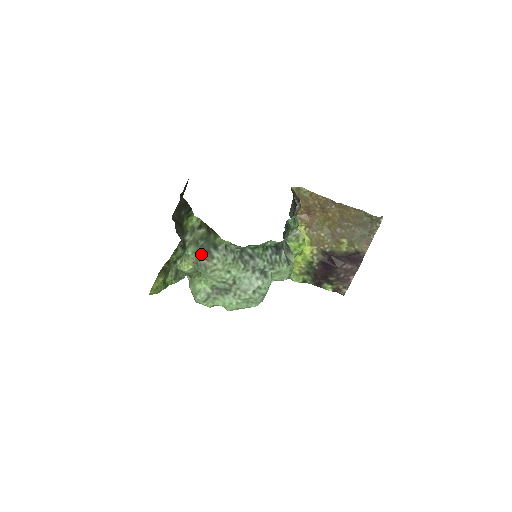
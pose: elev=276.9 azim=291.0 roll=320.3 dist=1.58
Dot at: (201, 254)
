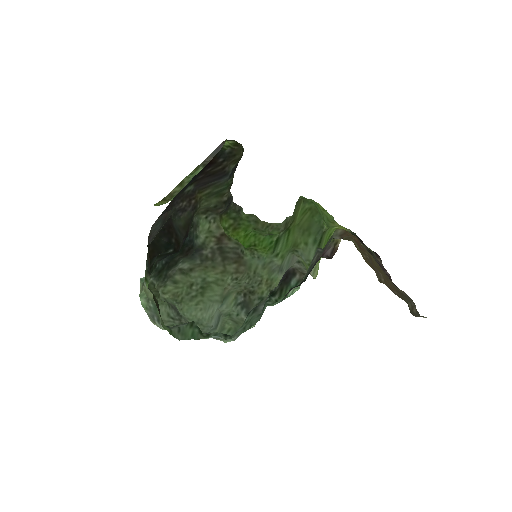
Dot at: (148, 312)
